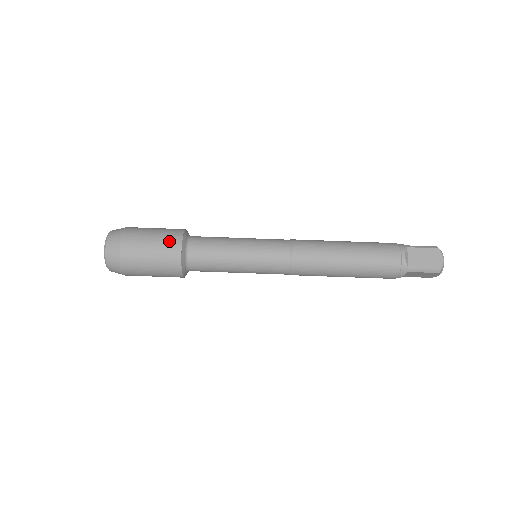
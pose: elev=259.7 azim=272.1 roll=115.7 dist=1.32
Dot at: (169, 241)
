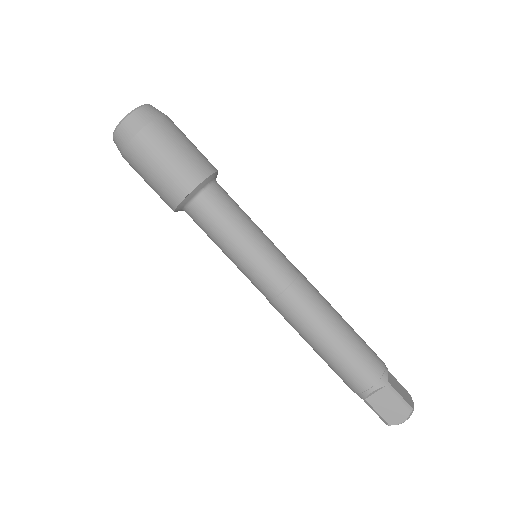
Dot at: (207, 159)
